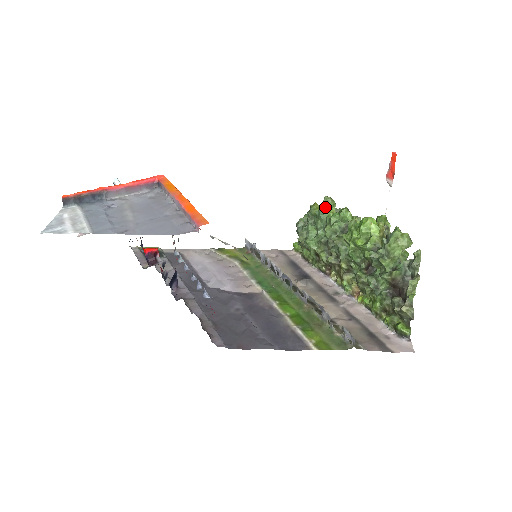
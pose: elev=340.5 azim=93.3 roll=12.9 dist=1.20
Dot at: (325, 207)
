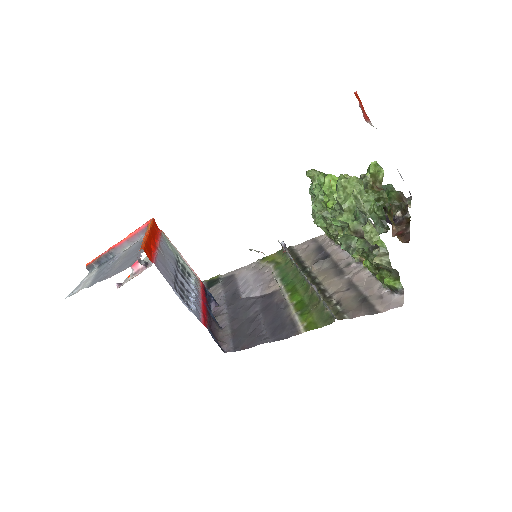
Dot at: (312, 181)
